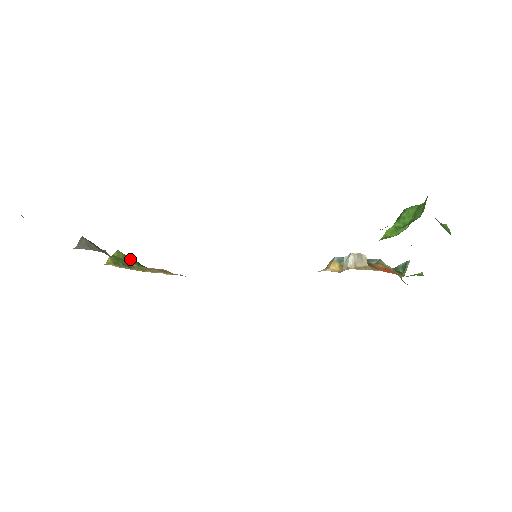
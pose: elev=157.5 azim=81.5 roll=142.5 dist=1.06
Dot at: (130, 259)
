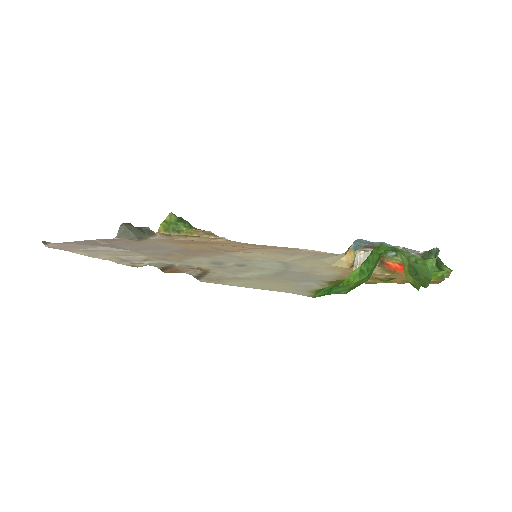
Dot at: (181, 221)
